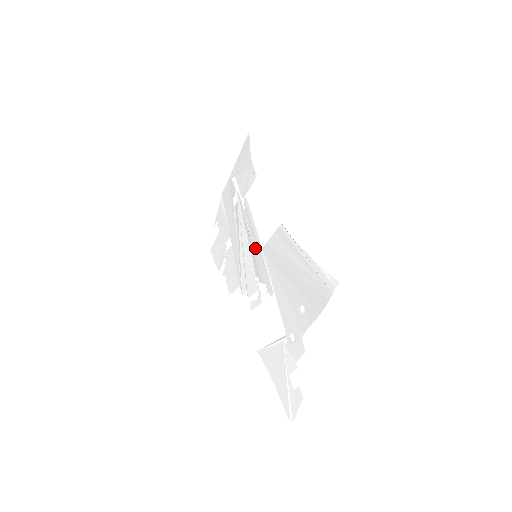
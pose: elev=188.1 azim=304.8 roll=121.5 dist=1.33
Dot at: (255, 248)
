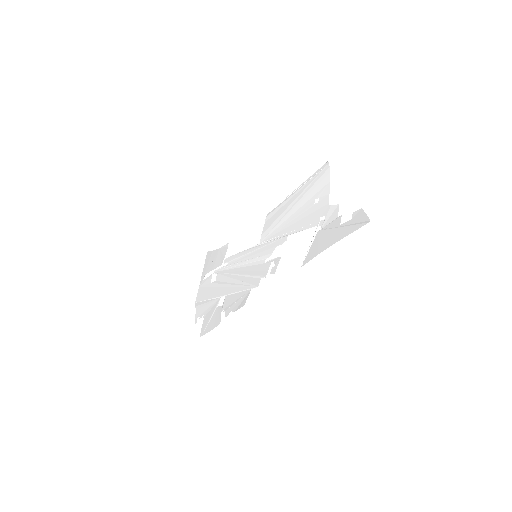
Dot at: (252, 255)
